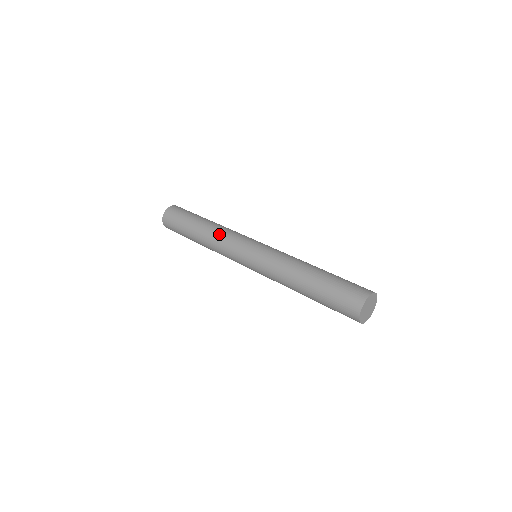
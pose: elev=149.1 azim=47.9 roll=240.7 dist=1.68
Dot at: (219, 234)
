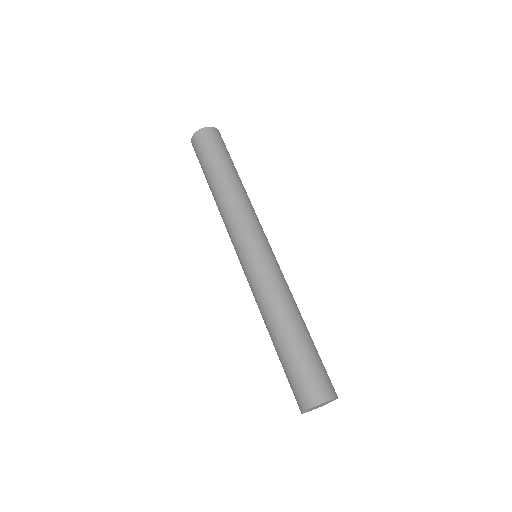
Dot at: occluded
